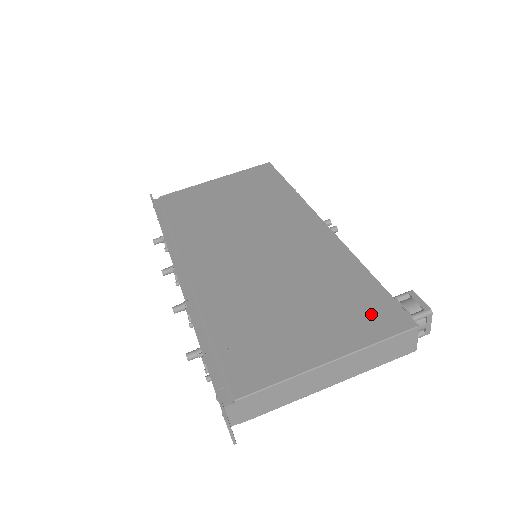
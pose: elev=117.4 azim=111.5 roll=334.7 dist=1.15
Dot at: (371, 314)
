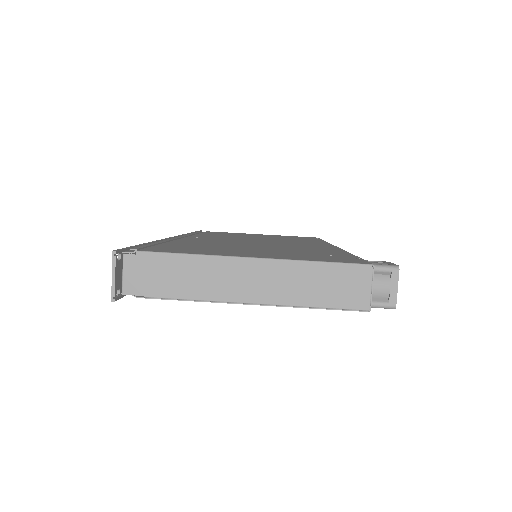
Dot at: (328, 257)
